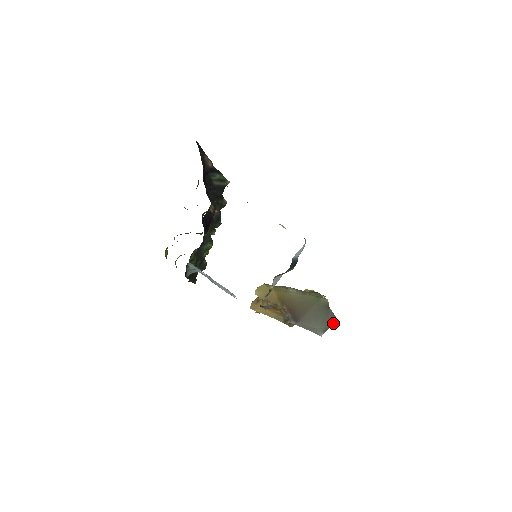
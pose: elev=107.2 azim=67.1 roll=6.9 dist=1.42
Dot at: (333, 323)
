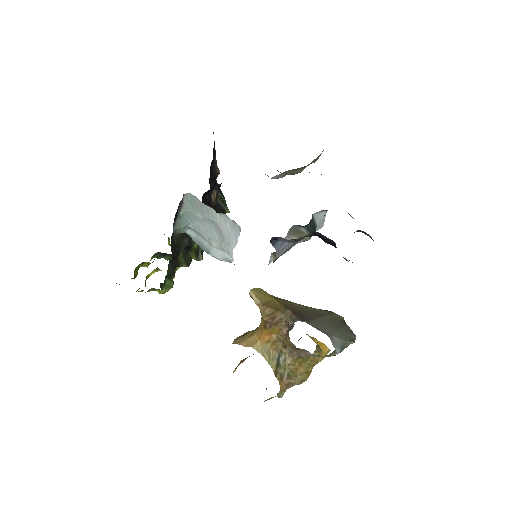
Dot at: (352, 339)
